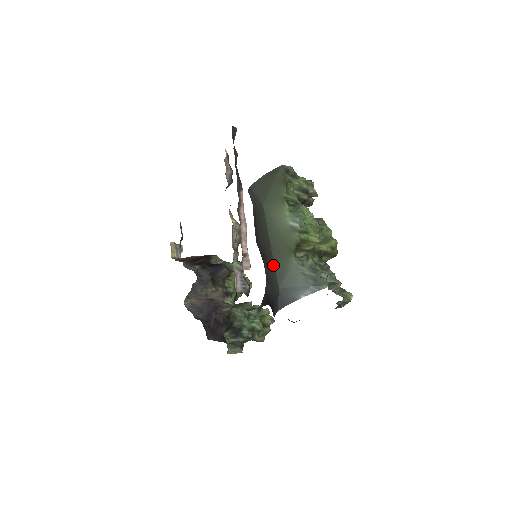
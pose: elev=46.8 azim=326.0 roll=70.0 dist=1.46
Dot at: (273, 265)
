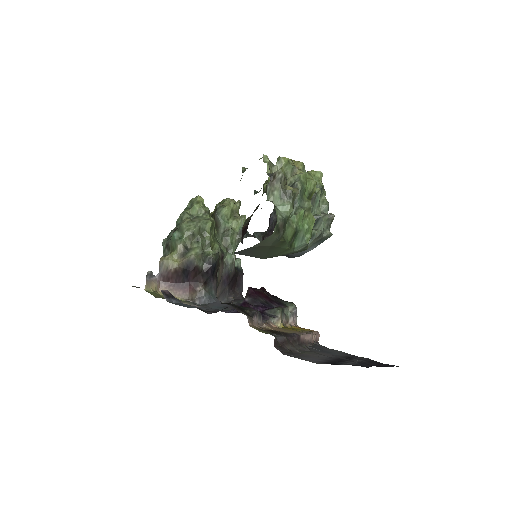
Dot at: occluded
